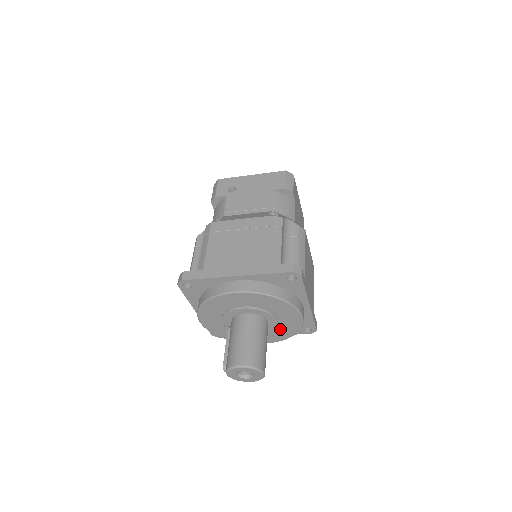
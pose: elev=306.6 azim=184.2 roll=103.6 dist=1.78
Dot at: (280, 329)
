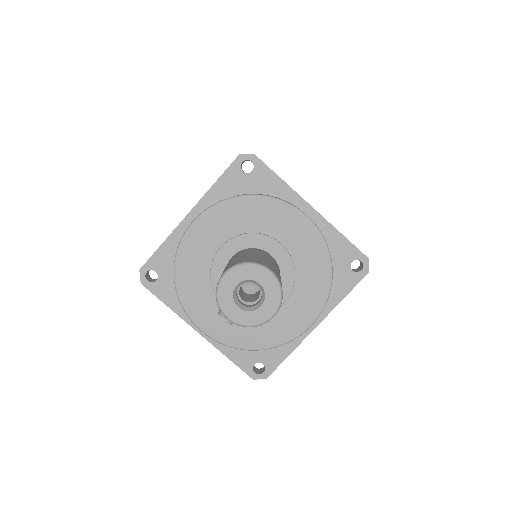
Dot at: (303, 267)
